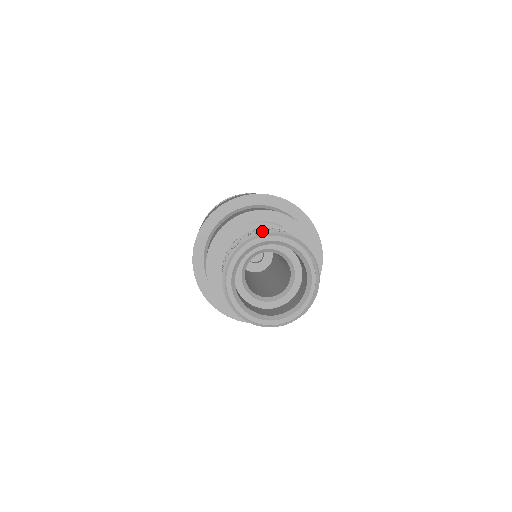
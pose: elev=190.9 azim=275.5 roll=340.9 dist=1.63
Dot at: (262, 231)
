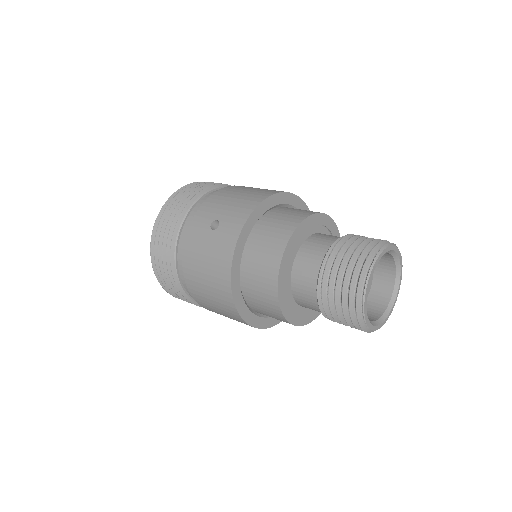
Dot at: occluded
